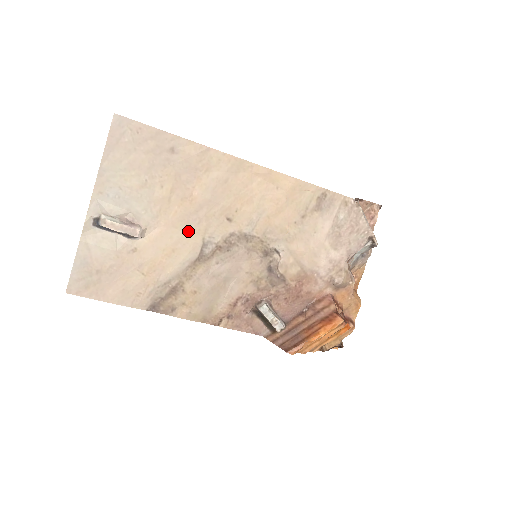
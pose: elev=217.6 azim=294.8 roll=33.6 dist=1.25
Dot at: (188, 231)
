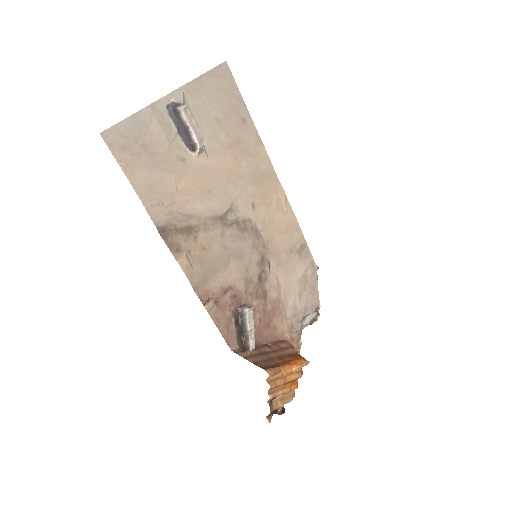
Dot at: (226, 186)
